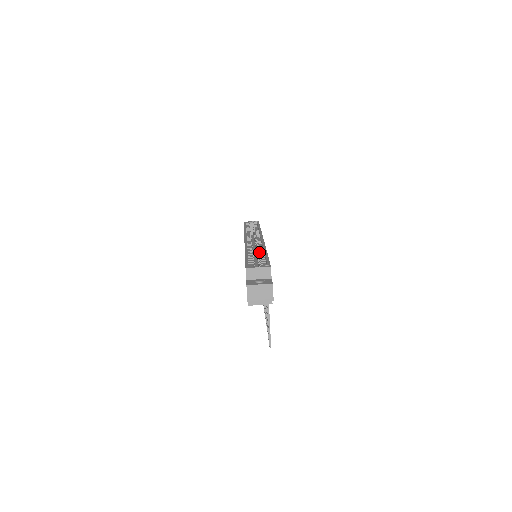
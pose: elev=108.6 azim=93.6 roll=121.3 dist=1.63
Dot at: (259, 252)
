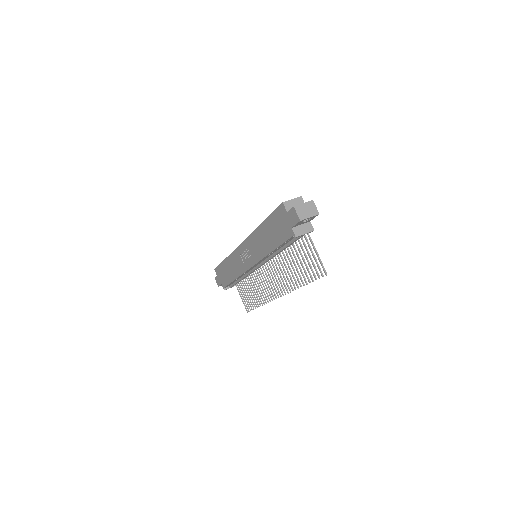
Dot at: occluded
